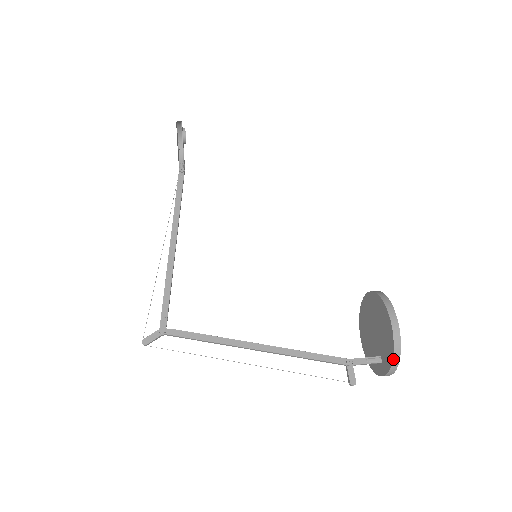
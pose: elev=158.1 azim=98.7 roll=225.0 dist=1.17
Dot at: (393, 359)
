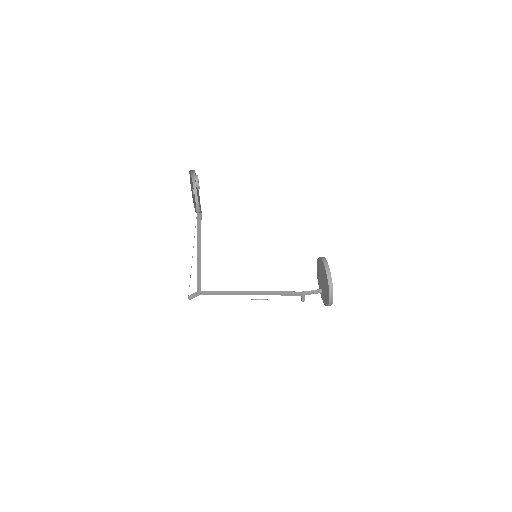
Dot at: occluded
